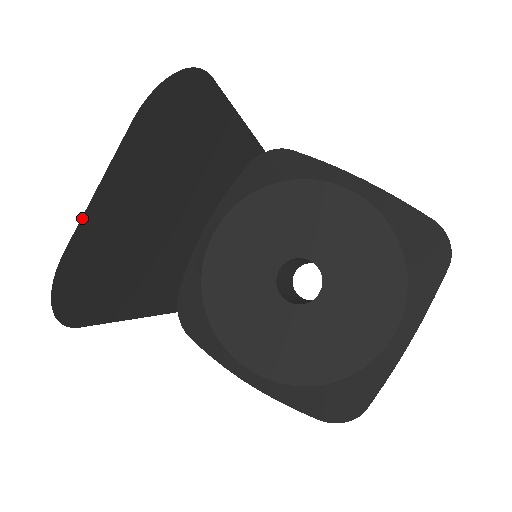
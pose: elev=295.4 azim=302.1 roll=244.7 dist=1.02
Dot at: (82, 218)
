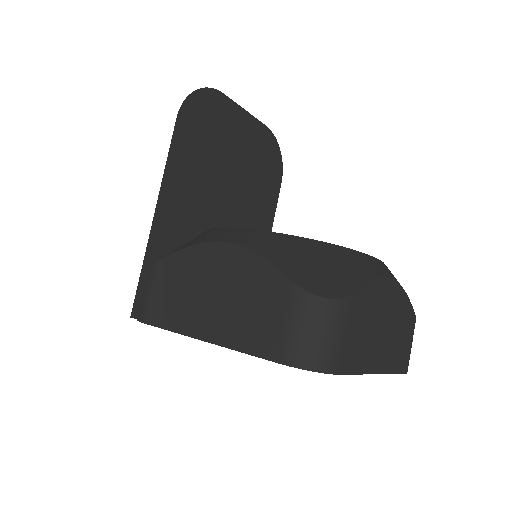
Dot at: (236, 103)
